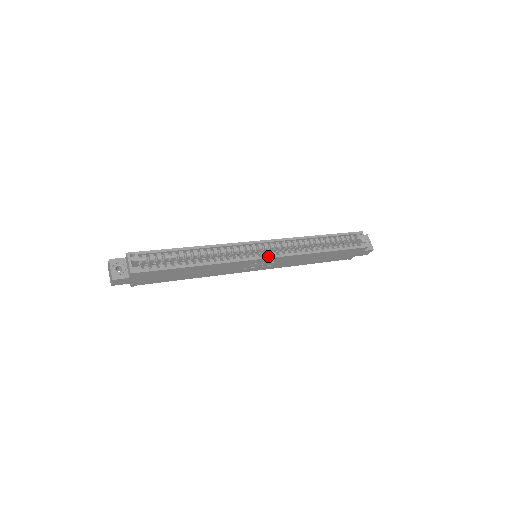
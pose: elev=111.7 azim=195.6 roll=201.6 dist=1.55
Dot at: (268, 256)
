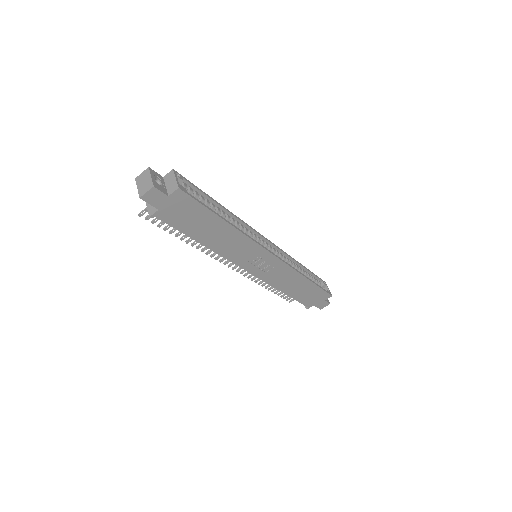
Dot at: (276, 255)
